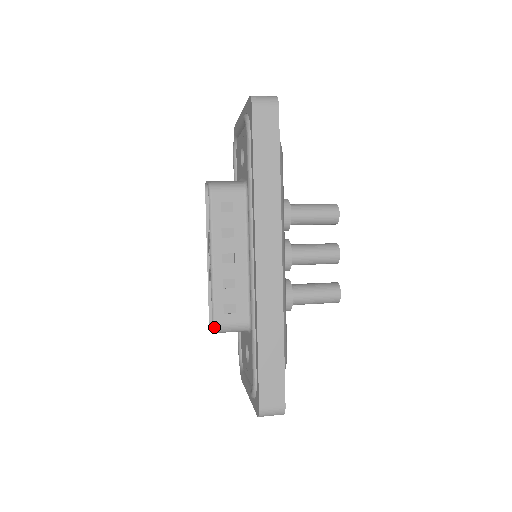
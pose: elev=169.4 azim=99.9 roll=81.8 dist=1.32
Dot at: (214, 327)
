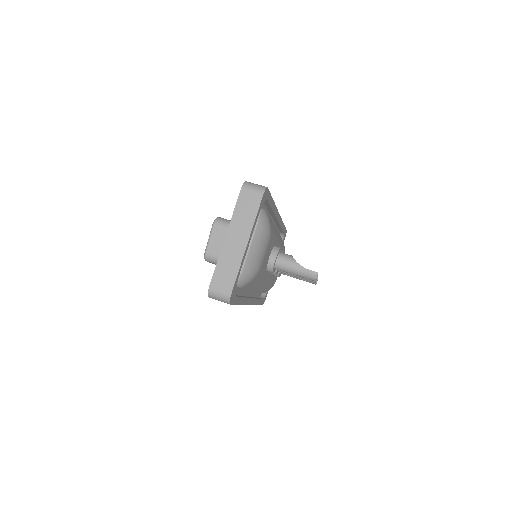
Dot at: occluded
